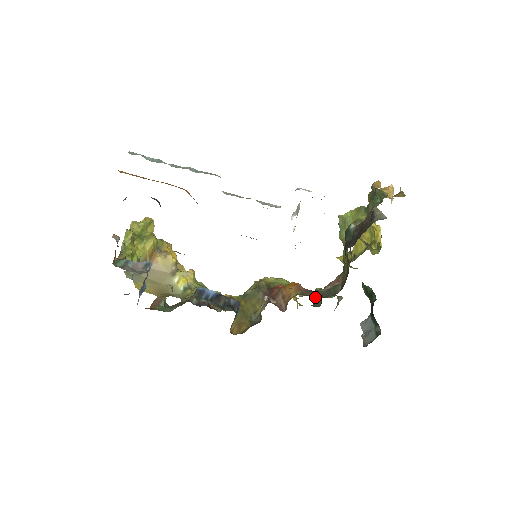
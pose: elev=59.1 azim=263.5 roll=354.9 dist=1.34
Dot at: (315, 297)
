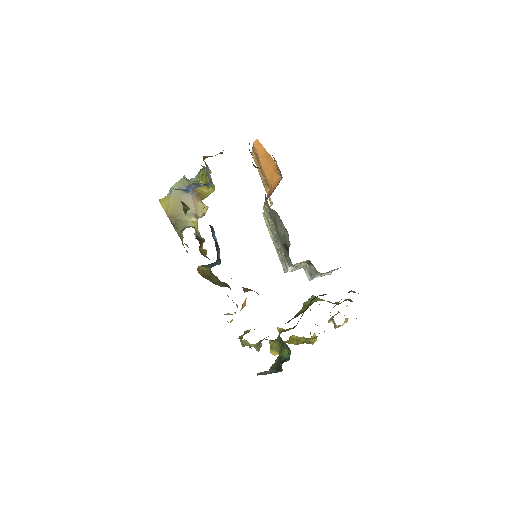
Dot at: occluded
